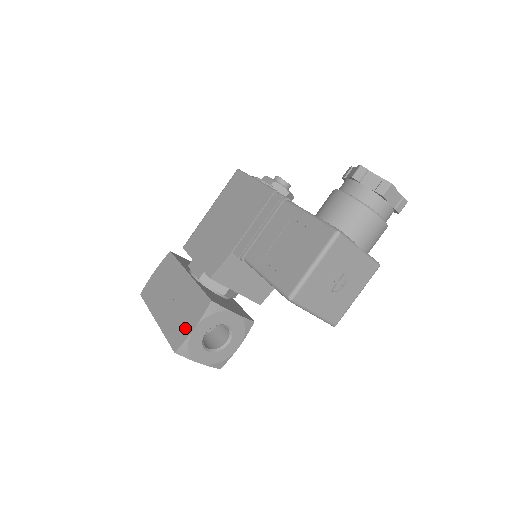
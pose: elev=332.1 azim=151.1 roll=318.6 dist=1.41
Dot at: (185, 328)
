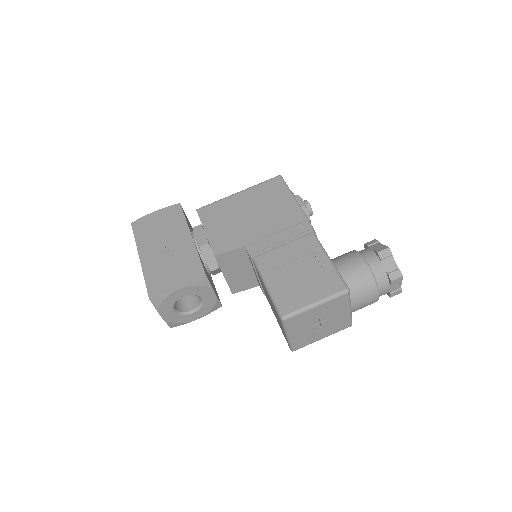
Dot at: (169, 283)
